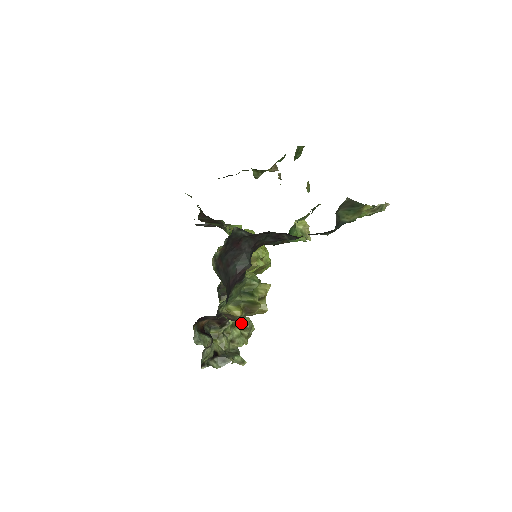
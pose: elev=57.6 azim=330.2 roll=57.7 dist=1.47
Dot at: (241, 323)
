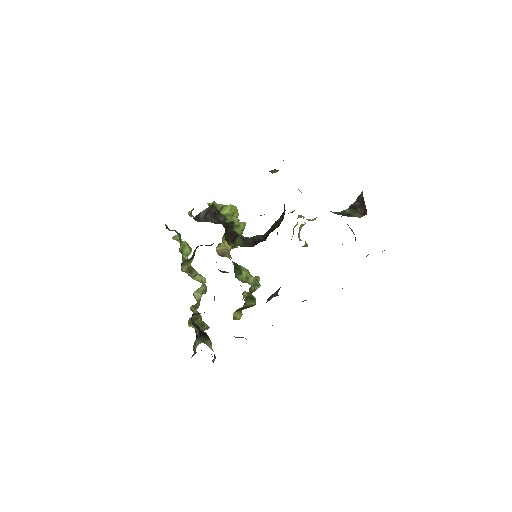
Dot at: occluded
